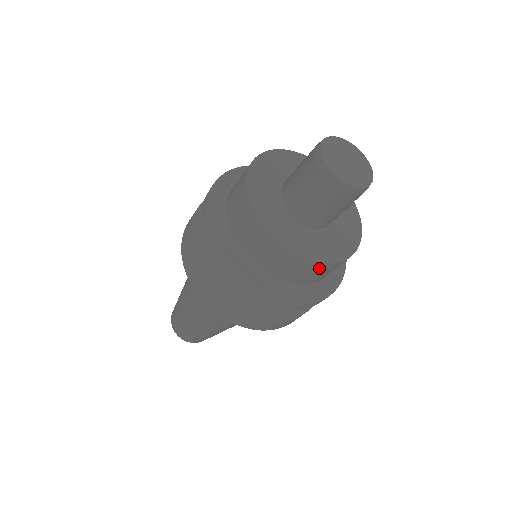
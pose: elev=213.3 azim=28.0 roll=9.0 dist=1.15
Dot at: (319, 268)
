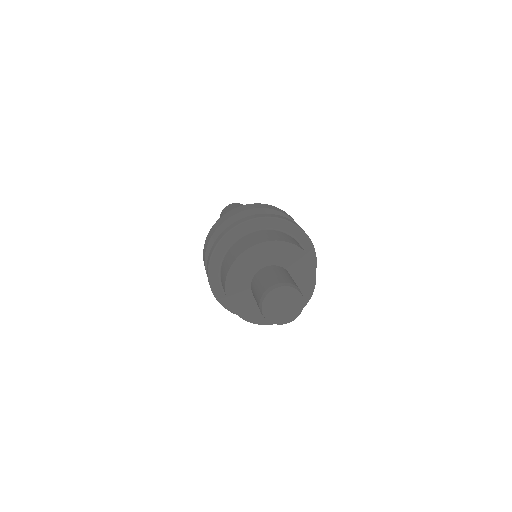
Dot at: occluded
